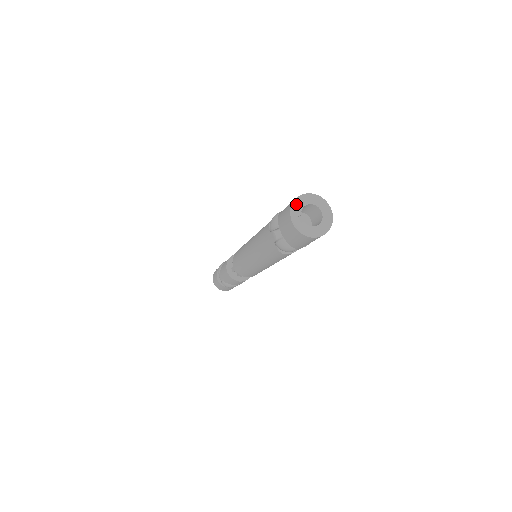
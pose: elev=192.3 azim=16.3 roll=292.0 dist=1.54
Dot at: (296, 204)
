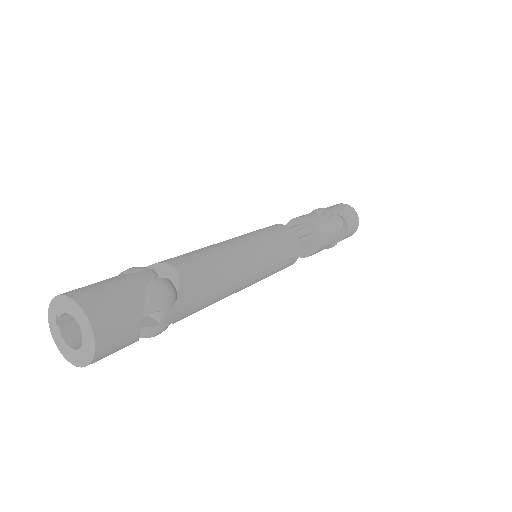
Dot at: (60, 301)
